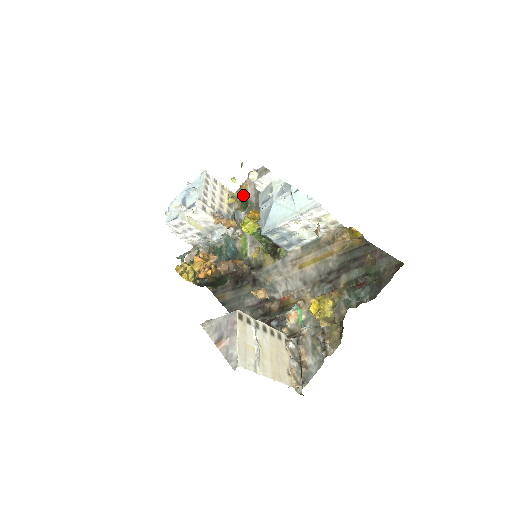
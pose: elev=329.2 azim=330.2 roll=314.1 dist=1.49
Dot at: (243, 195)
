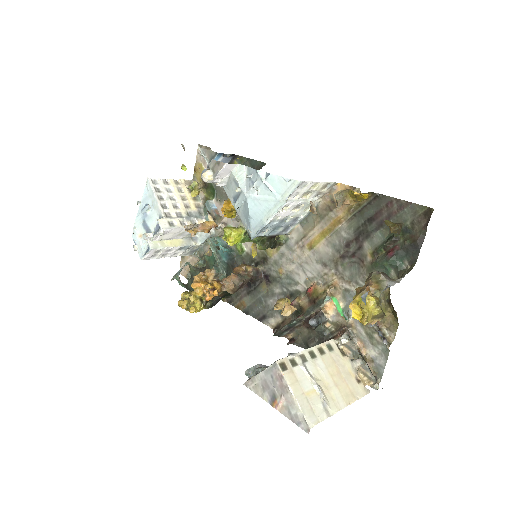
Dot at: occluded
